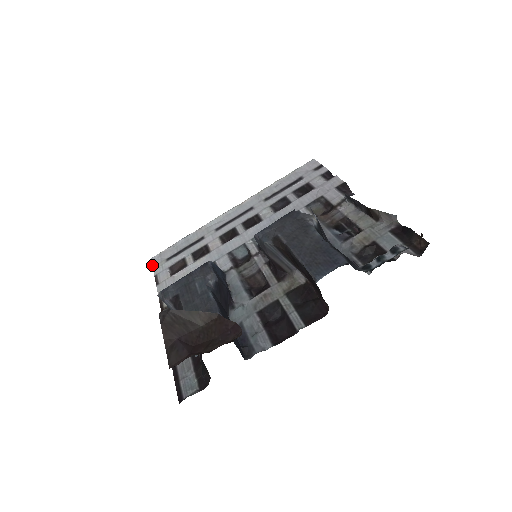
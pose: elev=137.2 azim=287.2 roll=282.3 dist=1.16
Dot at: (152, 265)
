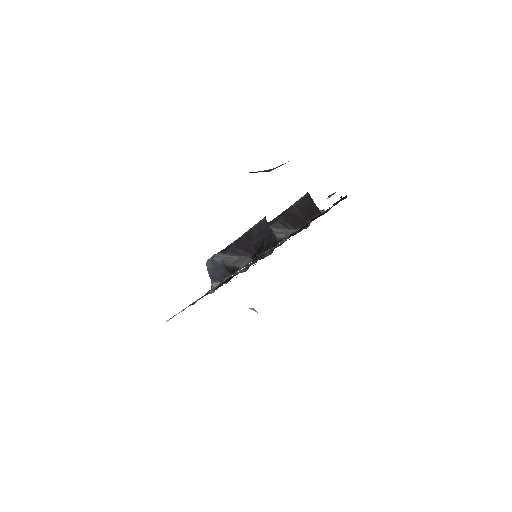
Dot at: occluded
